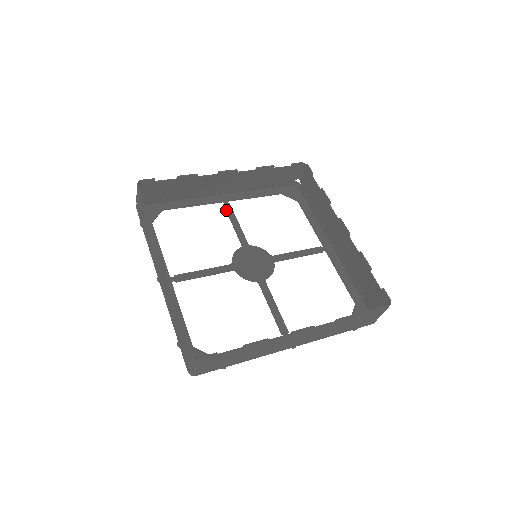
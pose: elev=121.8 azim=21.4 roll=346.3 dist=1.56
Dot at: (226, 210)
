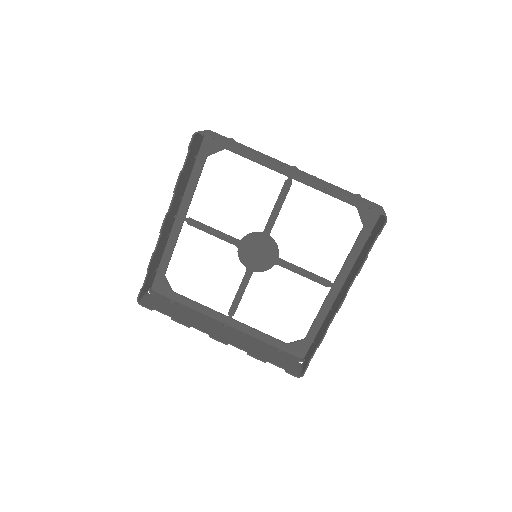
Dot at: occluded
